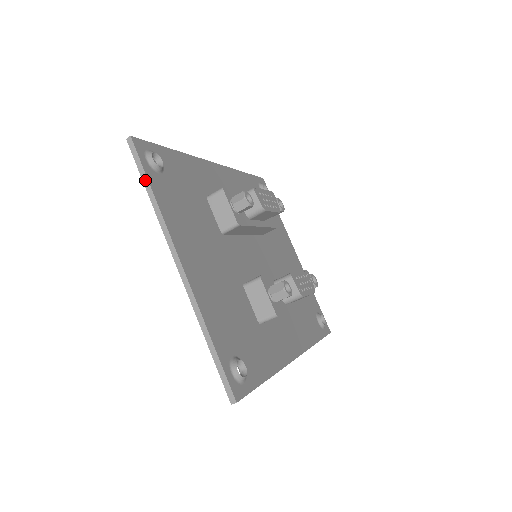
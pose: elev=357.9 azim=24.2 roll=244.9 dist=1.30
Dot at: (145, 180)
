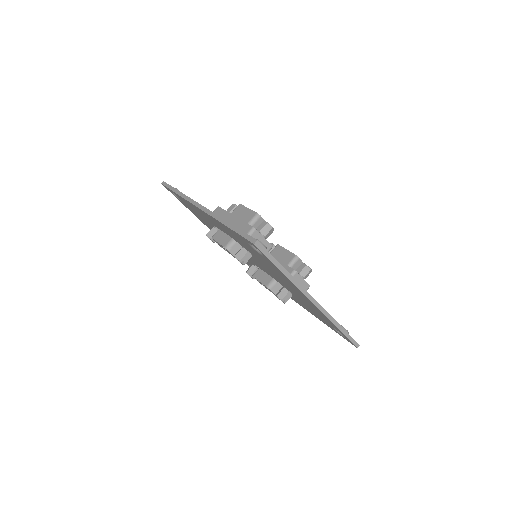
Dot at: (278, 265)
